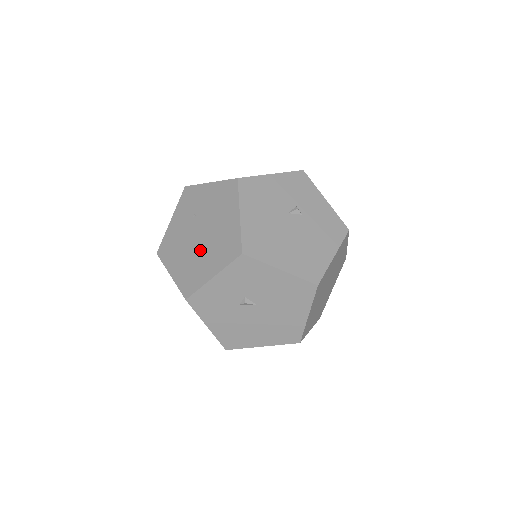
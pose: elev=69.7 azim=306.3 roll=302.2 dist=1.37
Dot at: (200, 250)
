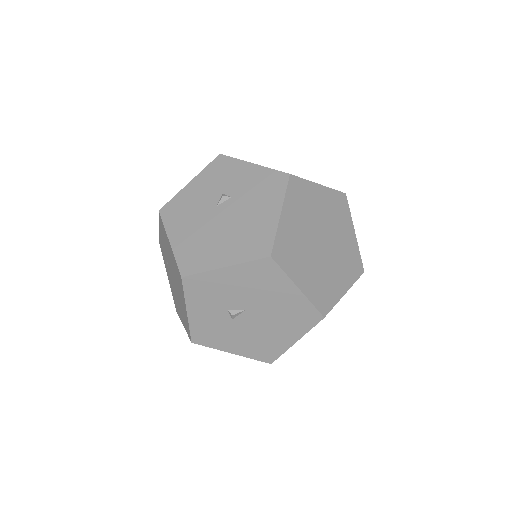
Dot at: (177, 292)
